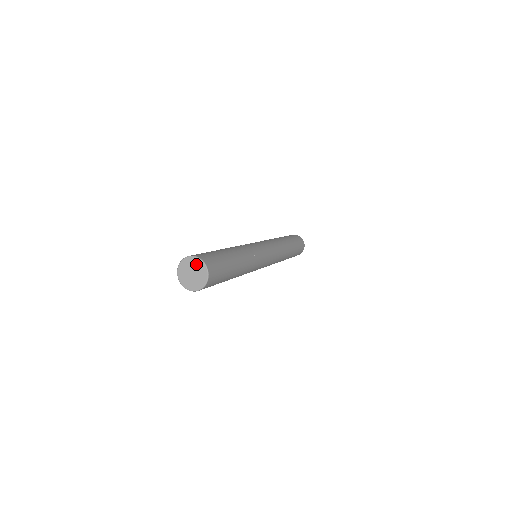
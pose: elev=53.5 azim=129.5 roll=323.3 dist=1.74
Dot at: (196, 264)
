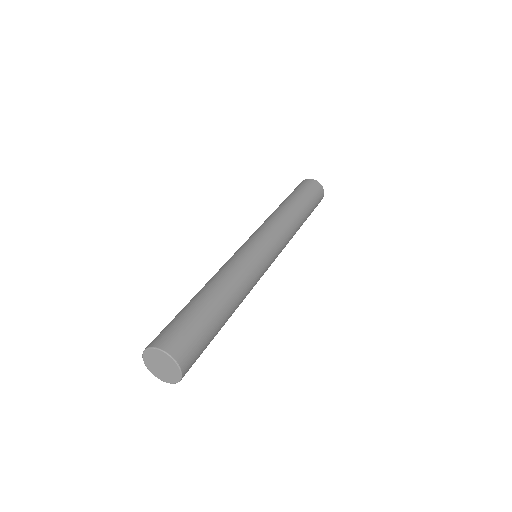
Dot at: (158, 356)
